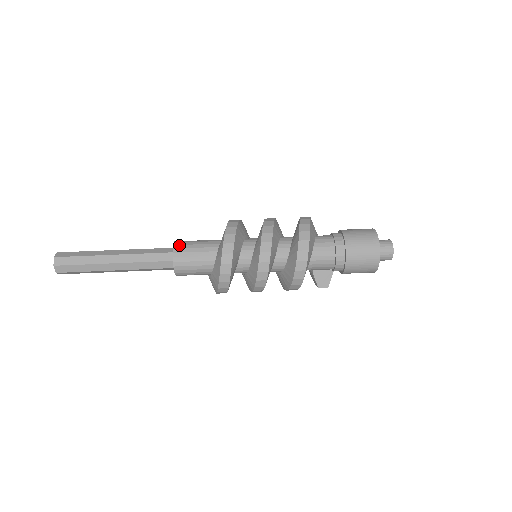
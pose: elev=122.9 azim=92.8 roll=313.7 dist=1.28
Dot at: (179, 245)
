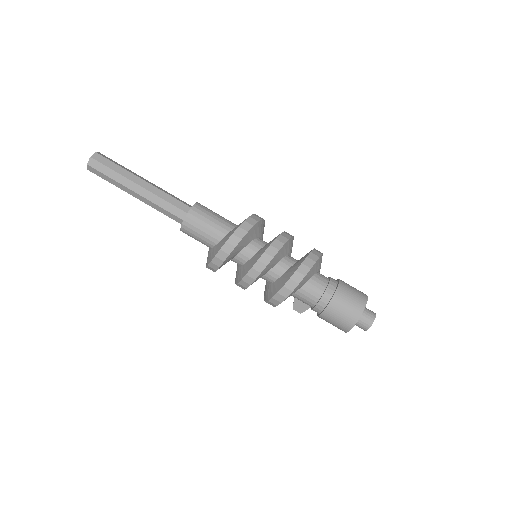
Dot at: (195, 212)
